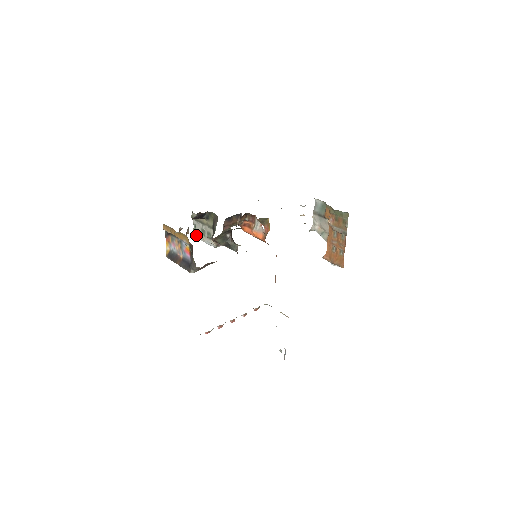
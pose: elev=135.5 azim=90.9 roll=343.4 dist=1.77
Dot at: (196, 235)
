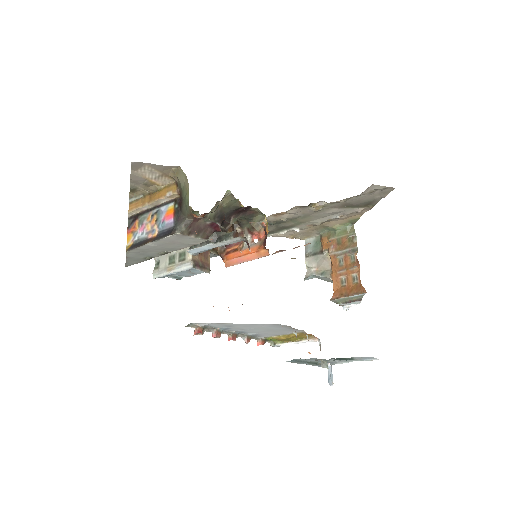
Dot at: (158, 273)
